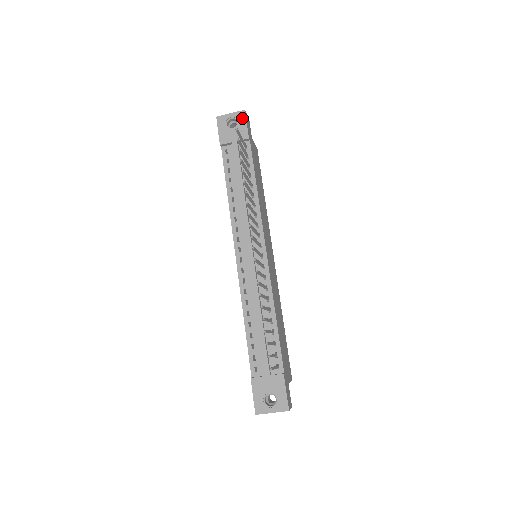
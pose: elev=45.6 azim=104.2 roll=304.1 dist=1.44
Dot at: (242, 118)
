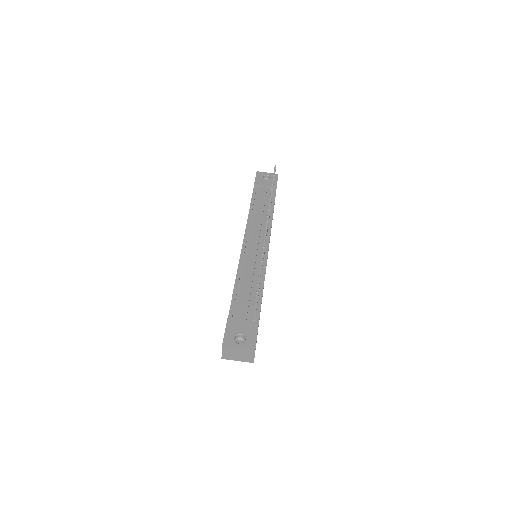
Dot at: (275, 177)
